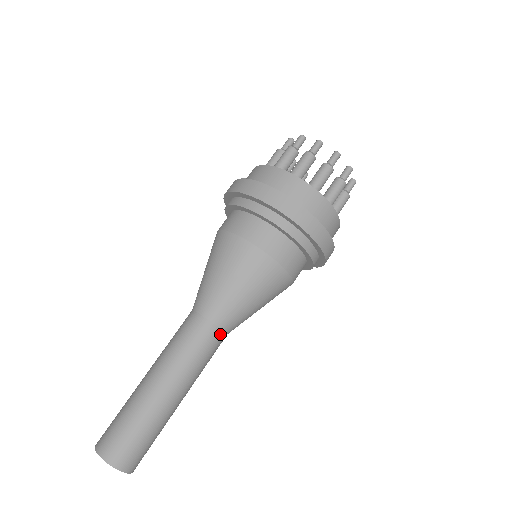
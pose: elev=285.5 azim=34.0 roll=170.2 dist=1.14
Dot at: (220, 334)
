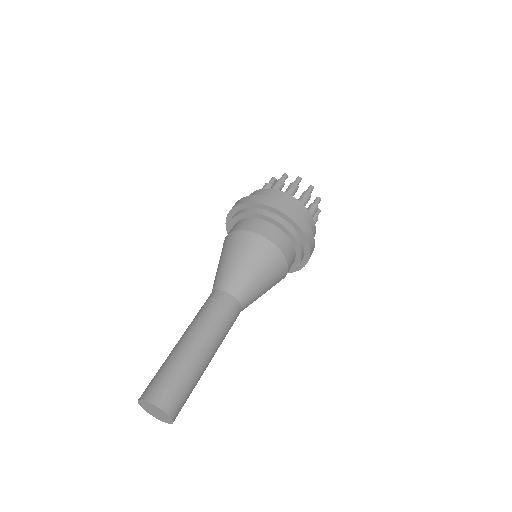
Dot at: (234, 302)
